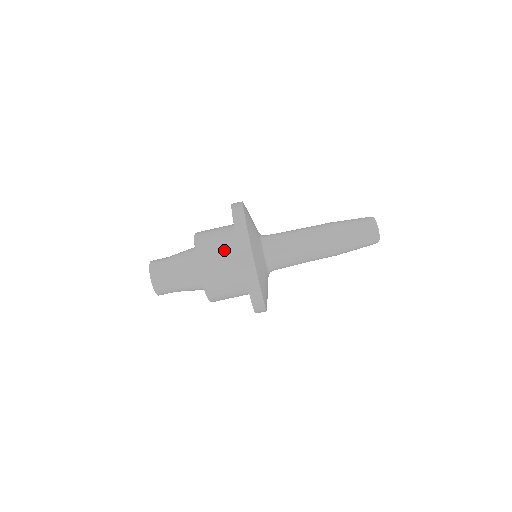
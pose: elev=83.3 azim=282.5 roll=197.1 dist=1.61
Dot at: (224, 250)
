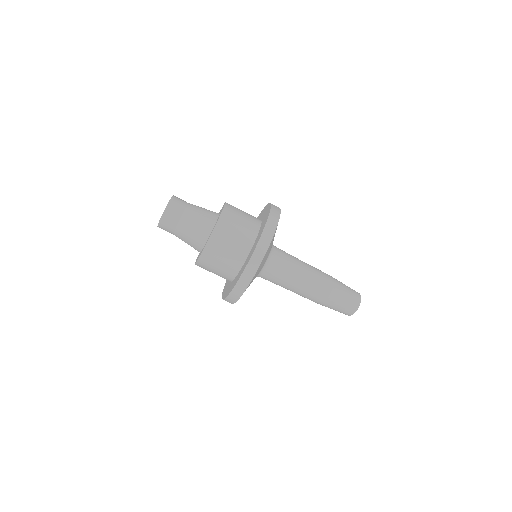
Dot at: (249, 217)
